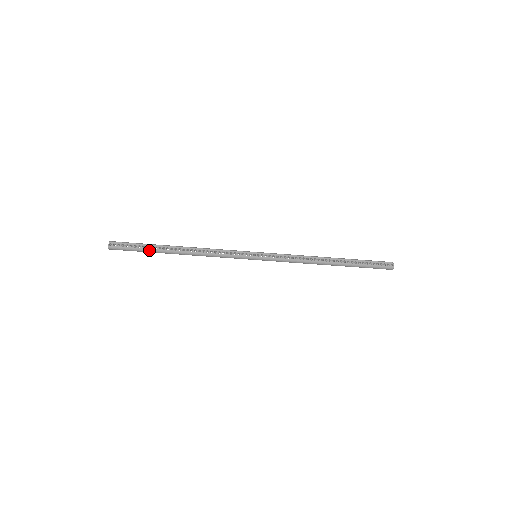
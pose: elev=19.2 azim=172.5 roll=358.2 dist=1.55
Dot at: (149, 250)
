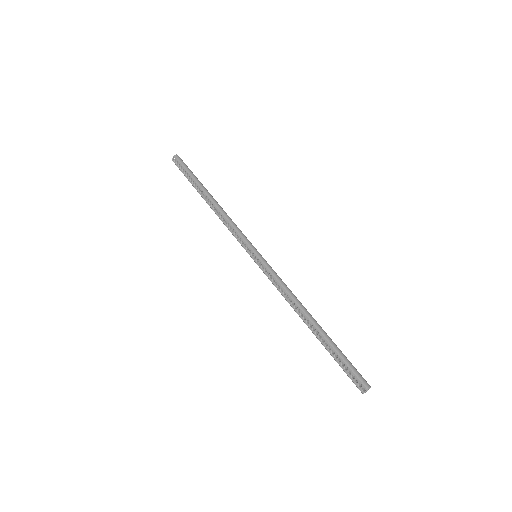
Dot at: (191, 183)
